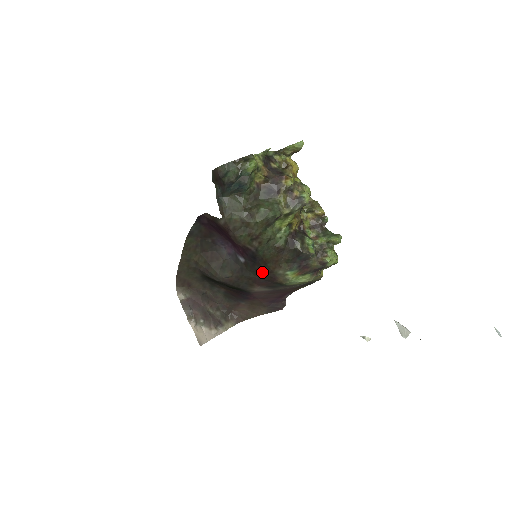
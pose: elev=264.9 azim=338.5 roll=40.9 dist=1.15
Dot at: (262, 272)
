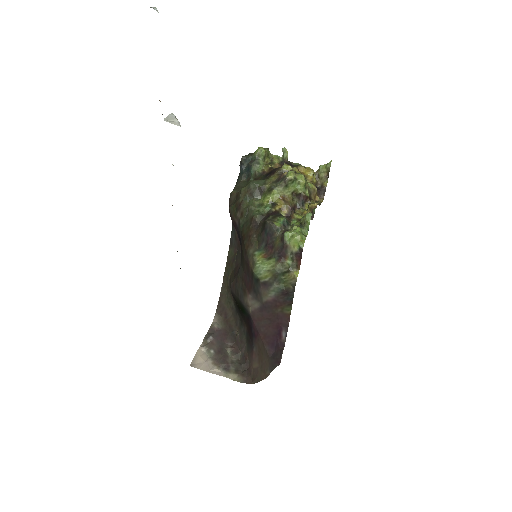
Dot at: (243, 258)
